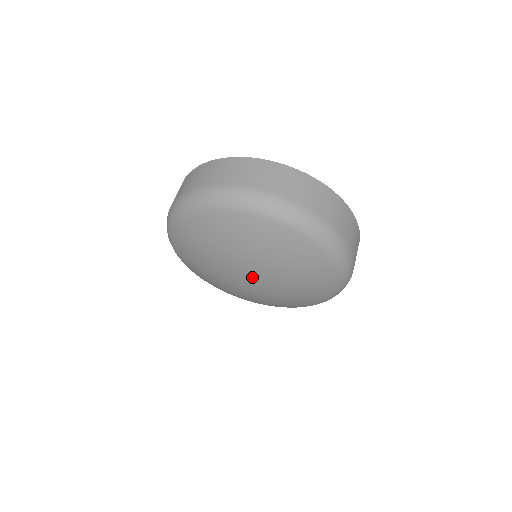
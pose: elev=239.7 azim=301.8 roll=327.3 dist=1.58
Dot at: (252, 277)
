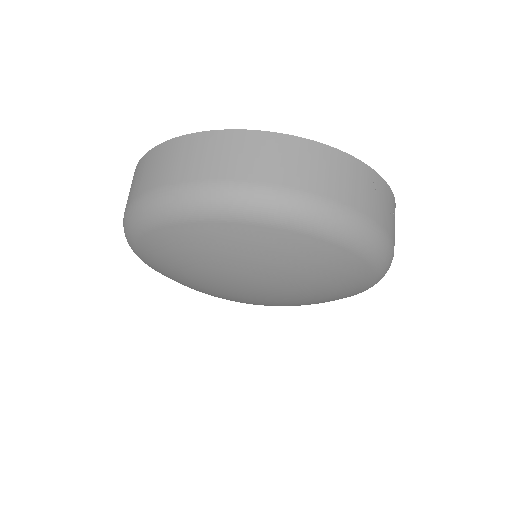
Dot at: (242, 291)
